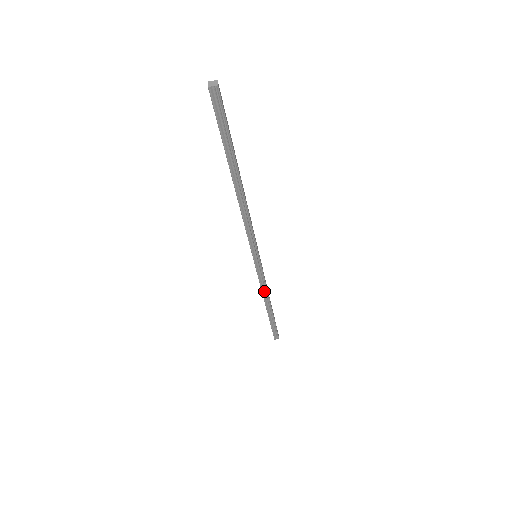
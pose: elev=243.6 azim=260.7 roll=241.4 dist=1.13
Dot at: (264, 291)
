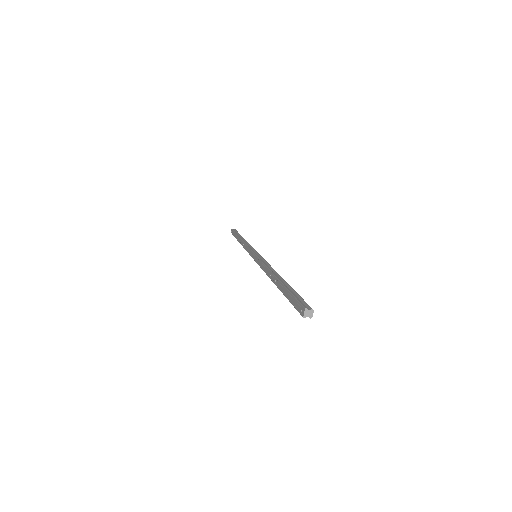
Dot at: occluded
